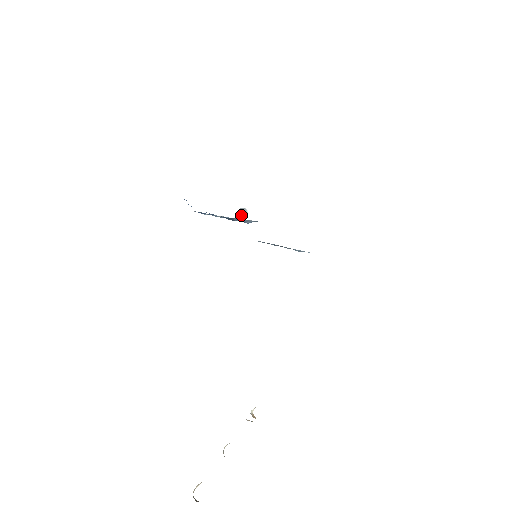
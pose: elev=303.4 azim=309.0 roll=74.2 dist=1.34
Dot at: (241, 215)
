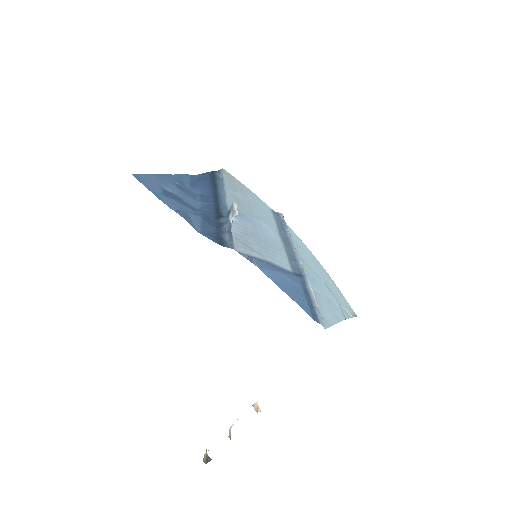
Dot at: (230, 216)
